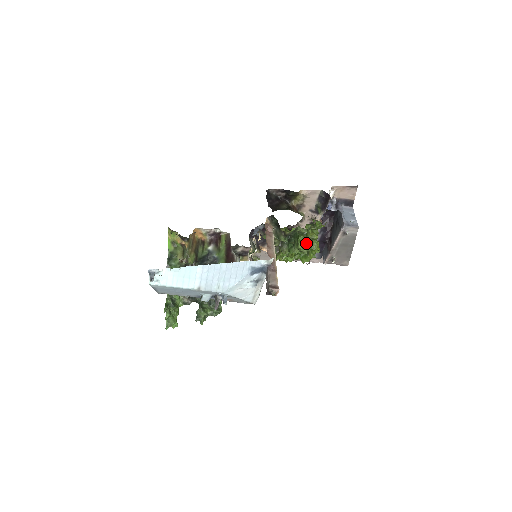
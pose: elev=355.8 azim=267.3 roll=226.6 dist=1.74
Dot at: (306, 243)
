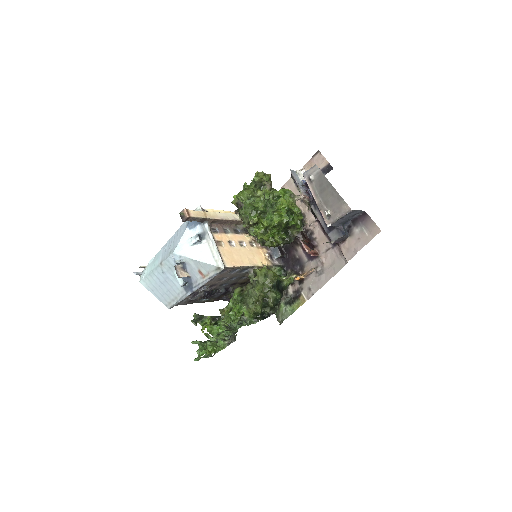
Dot at: (244, 192)
